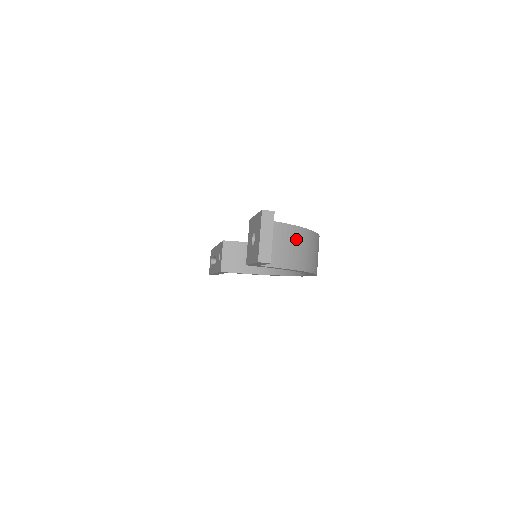
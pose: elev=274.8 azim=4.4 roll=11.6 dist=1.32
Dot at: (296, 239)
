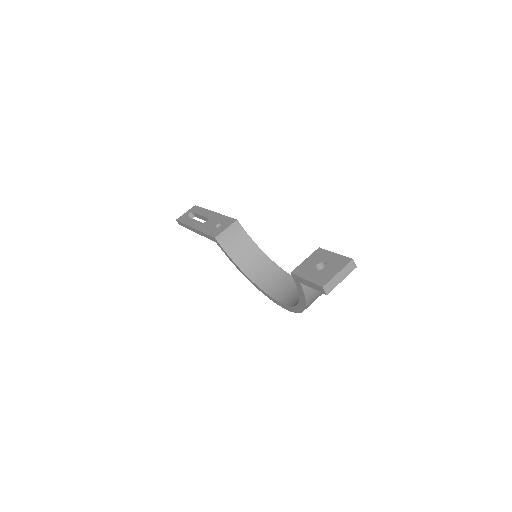
Dot at: occluded
